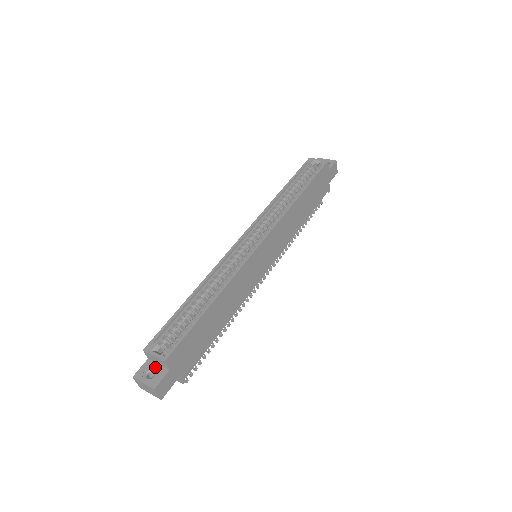
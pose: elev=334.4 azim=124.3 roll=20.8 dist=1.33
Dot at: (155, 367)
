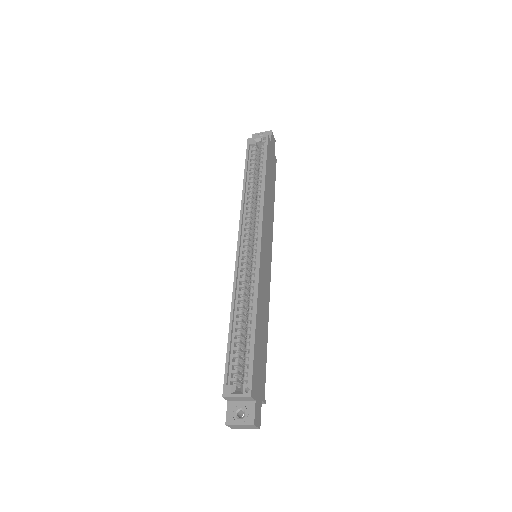
Dot at: (240, 405)
